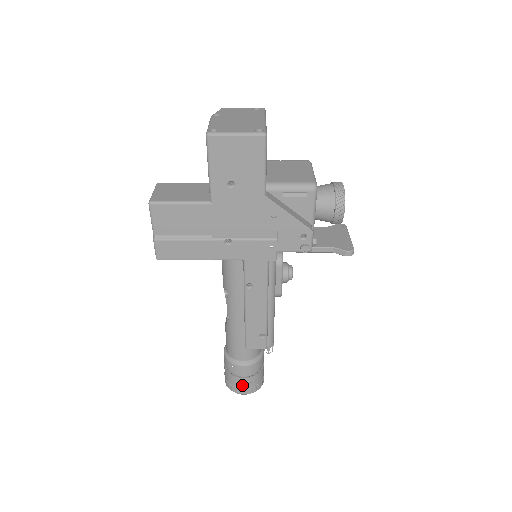
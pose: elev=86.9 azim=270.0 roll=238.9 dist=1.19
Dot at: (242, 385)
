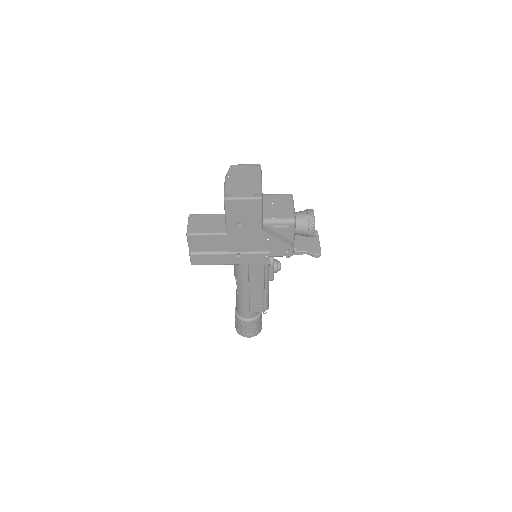
Dot at: (248, 332)
